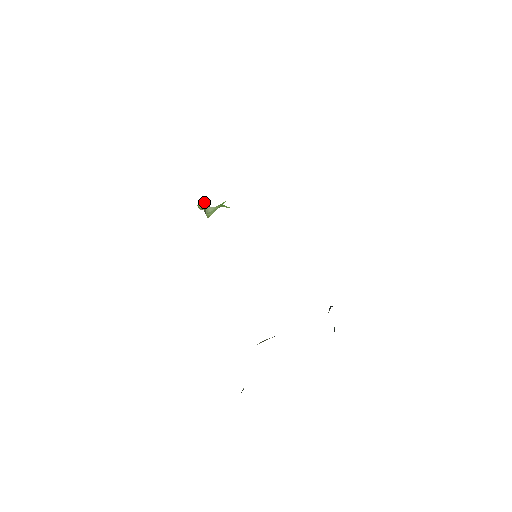
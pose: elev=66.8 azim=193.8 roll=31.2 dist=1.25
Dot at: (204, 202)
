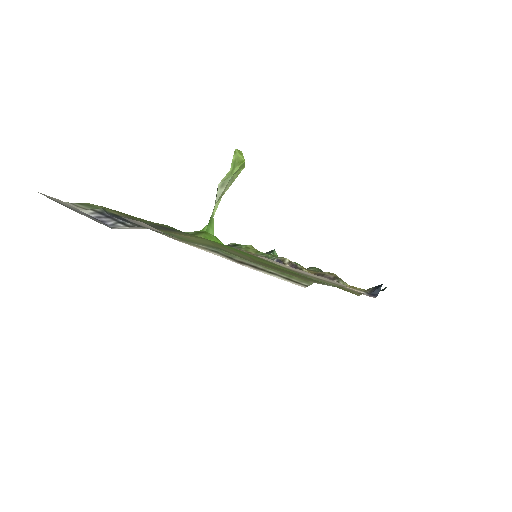
Dot at: (238, 158)
